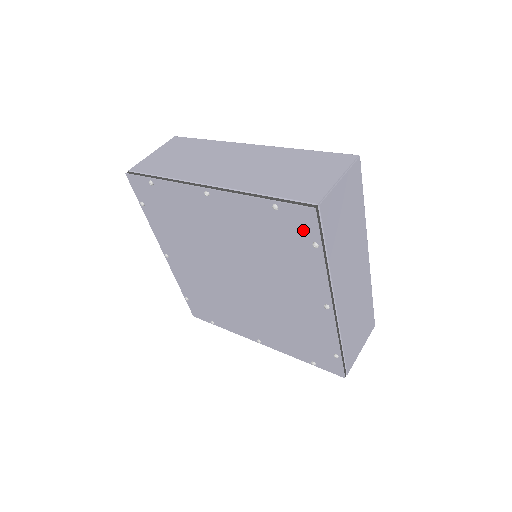
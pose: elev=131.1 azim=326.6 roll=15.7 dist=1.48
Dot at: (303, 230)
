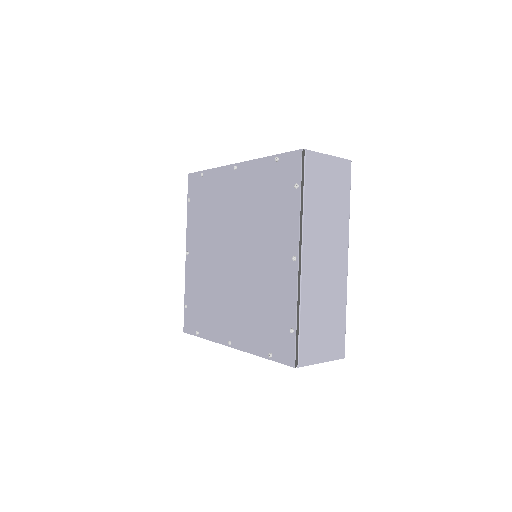
Dot at: (291, 174)
